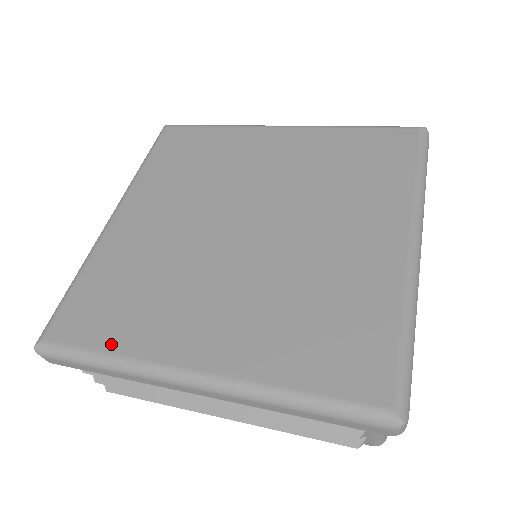
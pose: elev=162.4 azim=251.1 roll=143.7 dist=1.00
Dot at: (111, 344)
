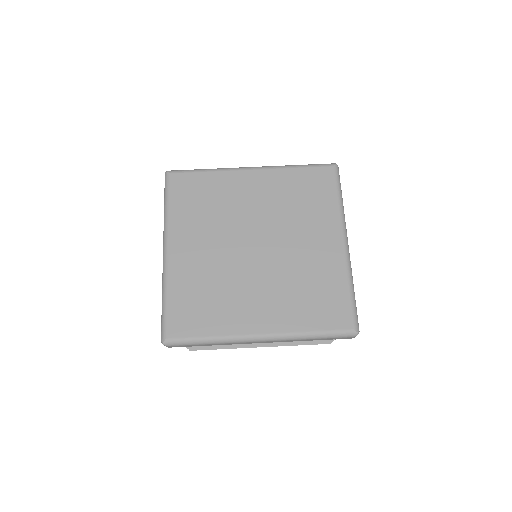
Dot at: (209, 331)
